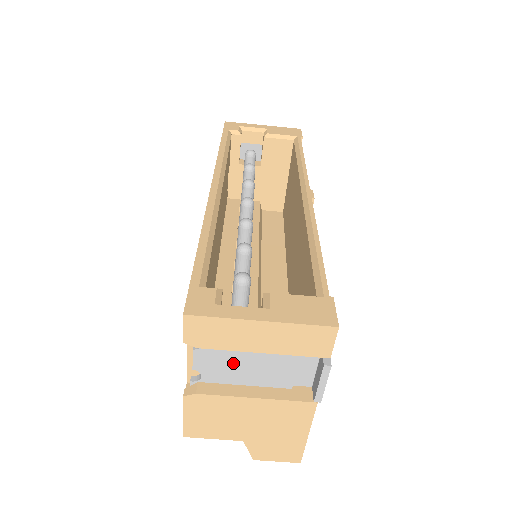
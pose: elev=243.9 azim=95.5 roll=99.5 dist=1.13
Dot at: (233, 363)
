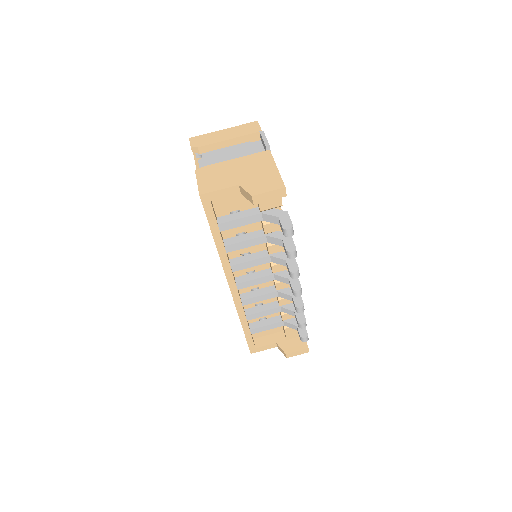
Dot at: (220, 159)
